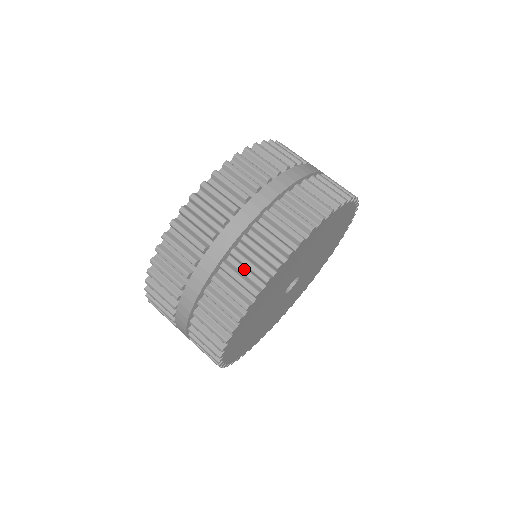
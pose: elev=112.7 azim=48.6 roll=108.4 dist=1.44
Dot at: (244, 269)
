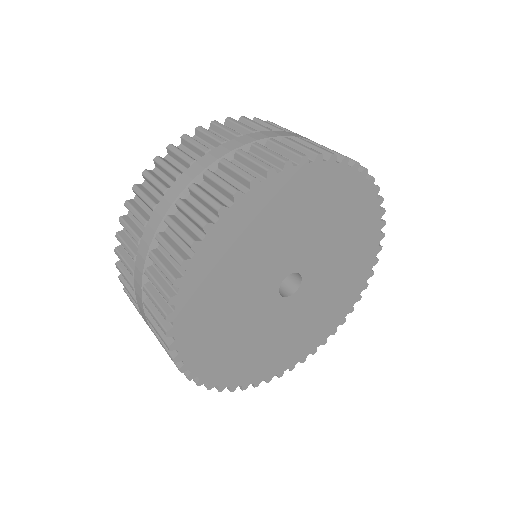
Dot at: (245, 168)
